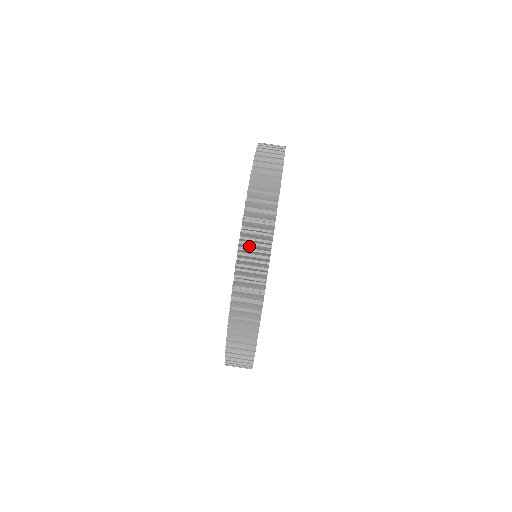
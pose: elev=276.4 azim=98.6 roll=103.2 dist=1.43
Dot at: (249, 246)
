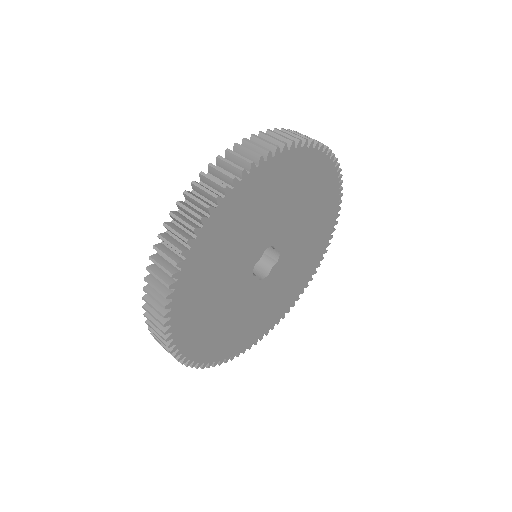
Dot at: (208, 181)
